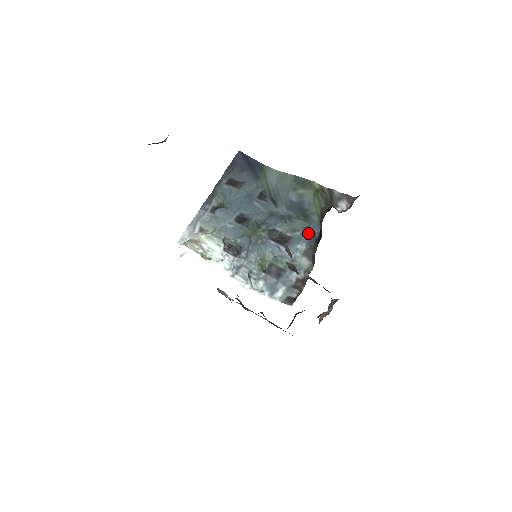
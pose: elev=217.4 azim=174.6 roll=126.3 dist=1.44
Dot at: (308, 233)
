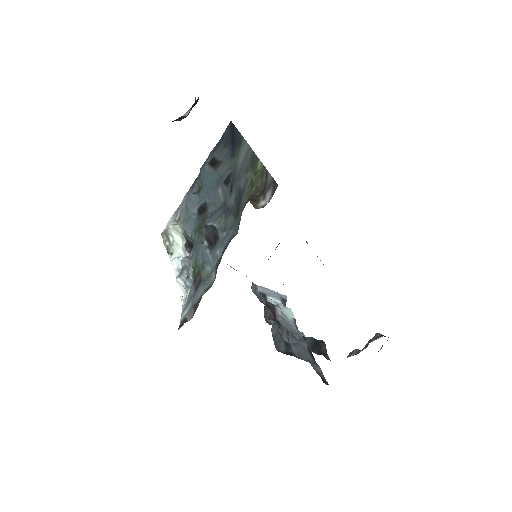
Dot at: (229, 235)
